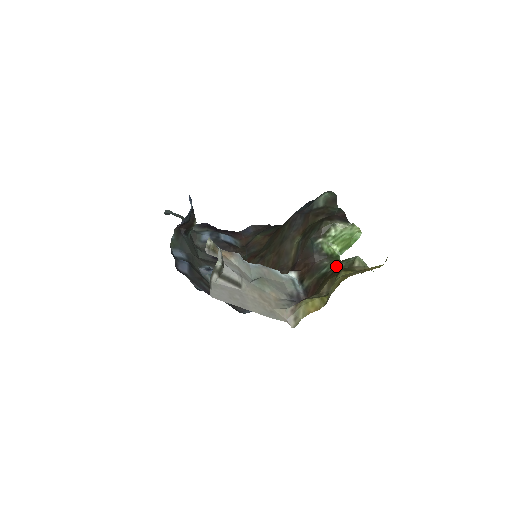
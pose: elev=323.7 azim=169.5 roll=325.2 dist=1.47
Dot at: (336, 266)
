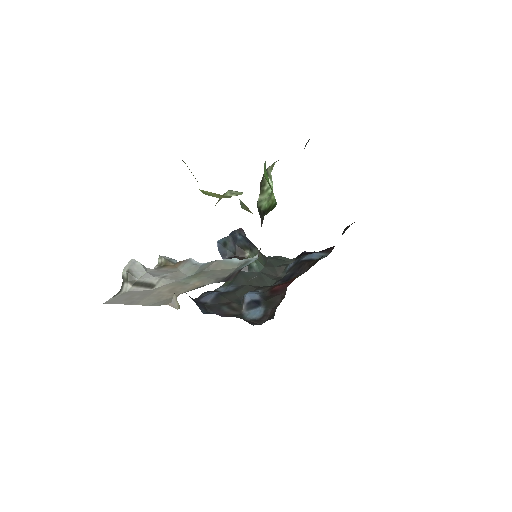
Dot at: occluded
